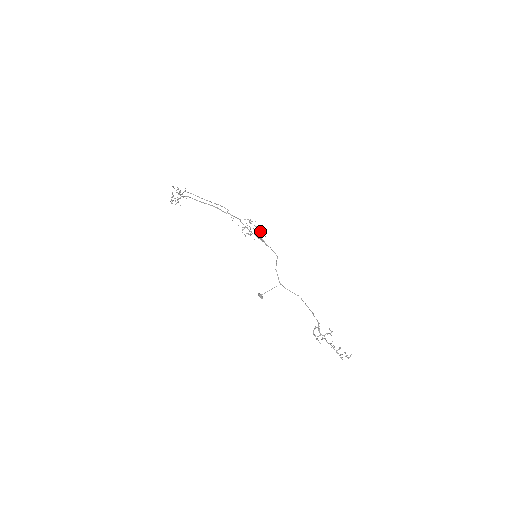
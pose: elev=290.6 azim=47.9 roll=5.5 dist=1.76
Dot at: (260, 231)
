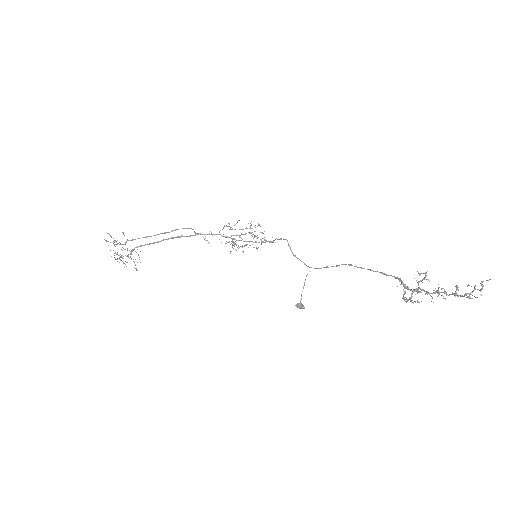
Dot at: occluded
